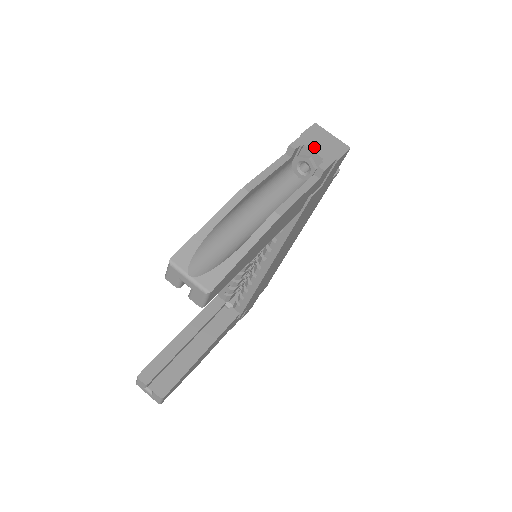
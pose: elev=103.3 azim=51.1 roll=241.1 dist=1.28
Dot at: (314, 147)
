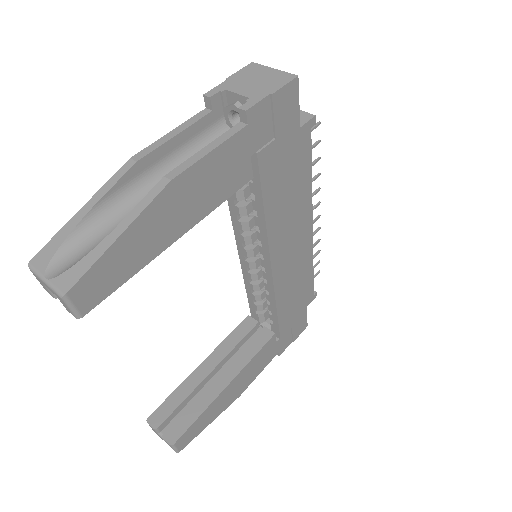
Dot at: (240, 88)
